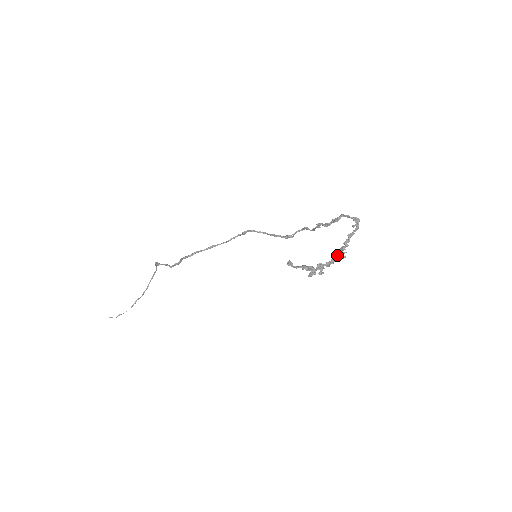
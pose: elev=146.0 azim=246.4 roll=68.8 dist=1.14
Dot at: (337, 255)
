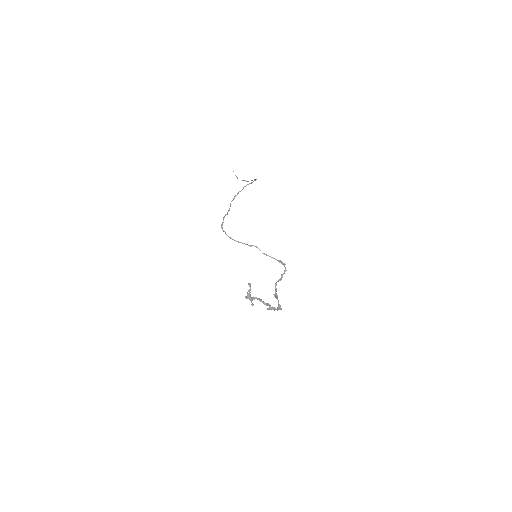
Dot at: (269, 305)
